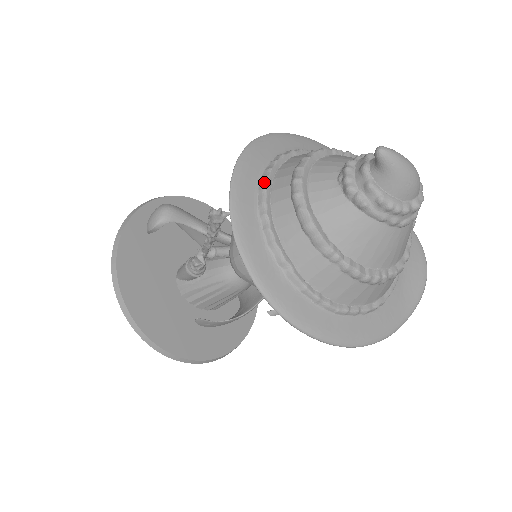
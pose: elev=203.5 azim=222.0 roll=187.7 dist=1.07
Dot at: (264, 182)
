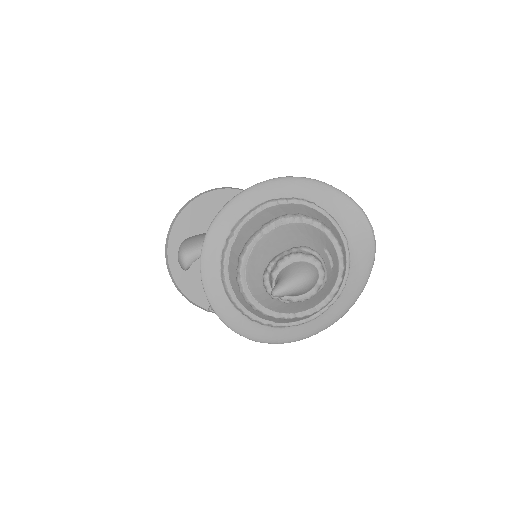
Dot at: (225, 286)
